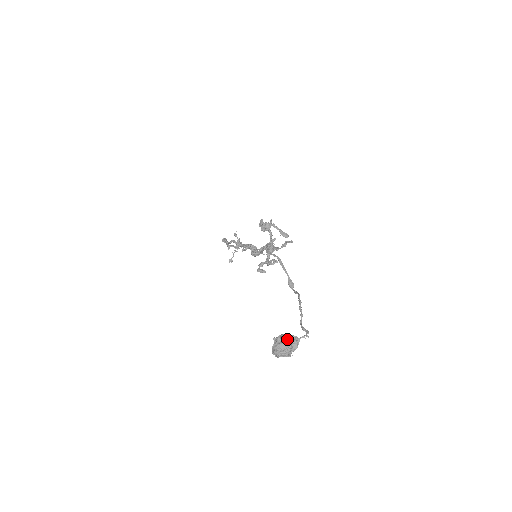
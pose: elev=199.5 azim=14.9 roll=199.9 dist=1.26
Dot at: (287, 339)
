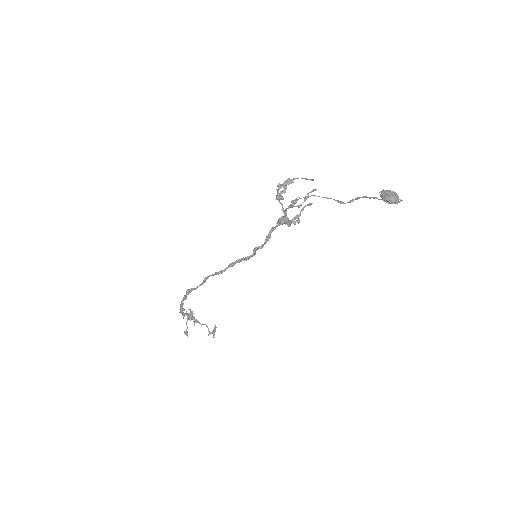
Dot at: occluded
